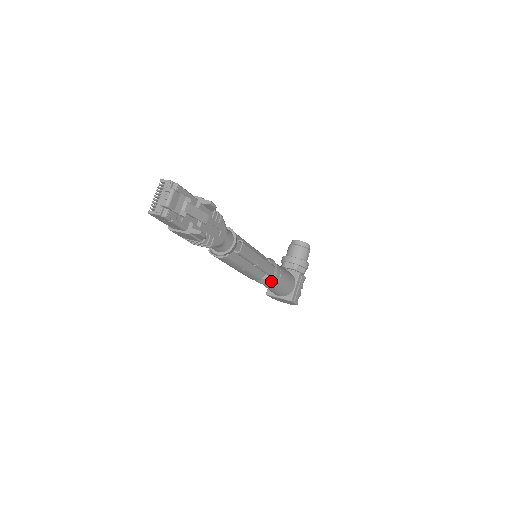
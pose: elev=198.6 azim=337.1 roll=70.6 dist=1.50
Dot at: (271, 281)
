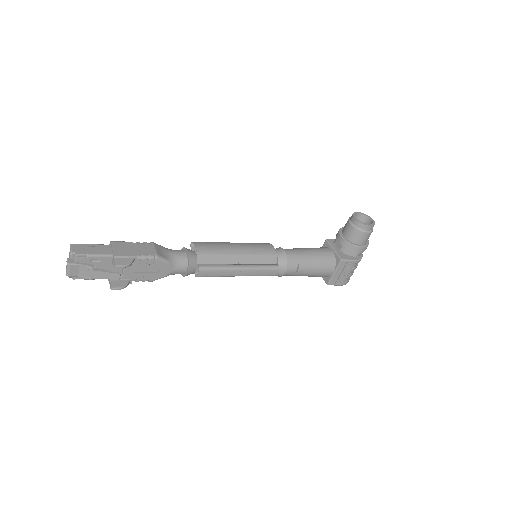
Dot at: (283, 275)
